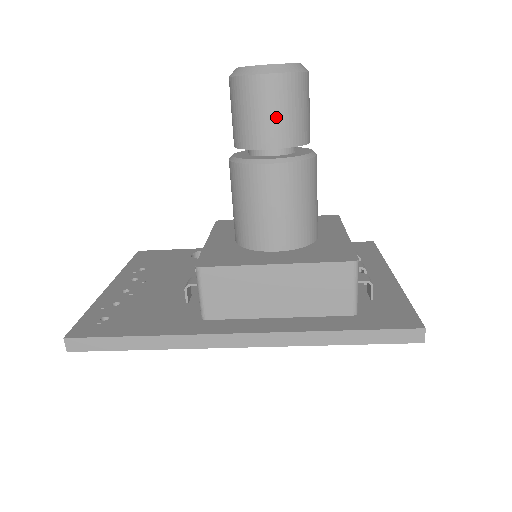
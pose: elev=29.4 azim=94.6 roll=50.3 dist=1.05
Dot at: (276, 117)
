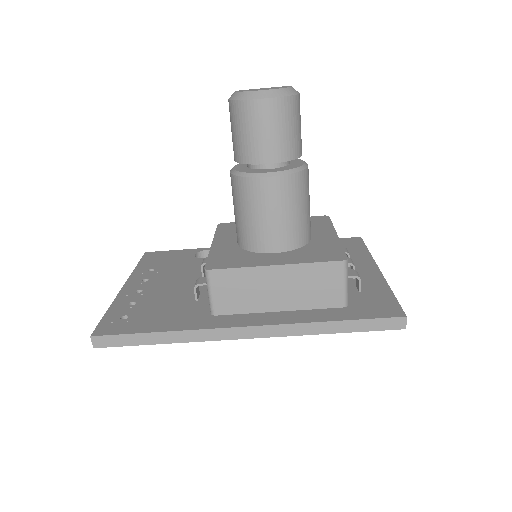
Dot at: (272, 136)
